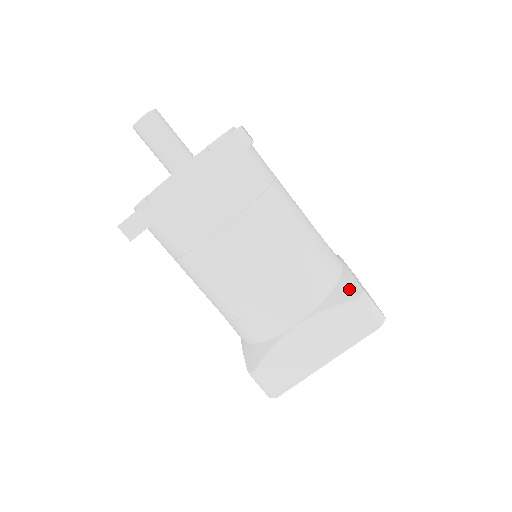
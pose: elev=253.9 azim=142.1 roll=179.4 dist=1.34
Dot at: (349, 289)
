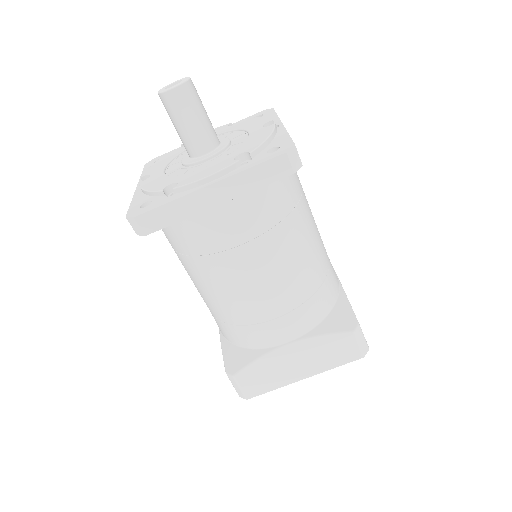
Dot at: (345, 318)
